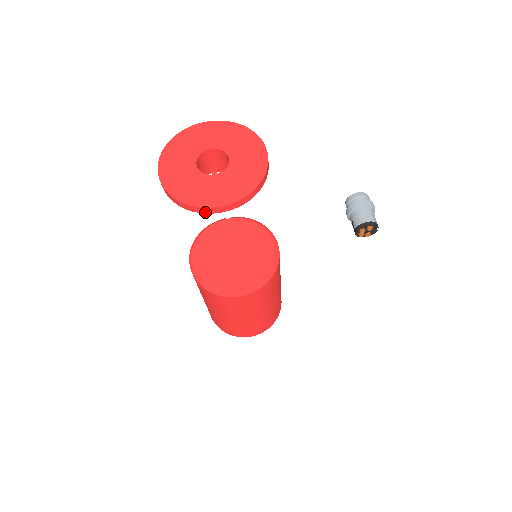
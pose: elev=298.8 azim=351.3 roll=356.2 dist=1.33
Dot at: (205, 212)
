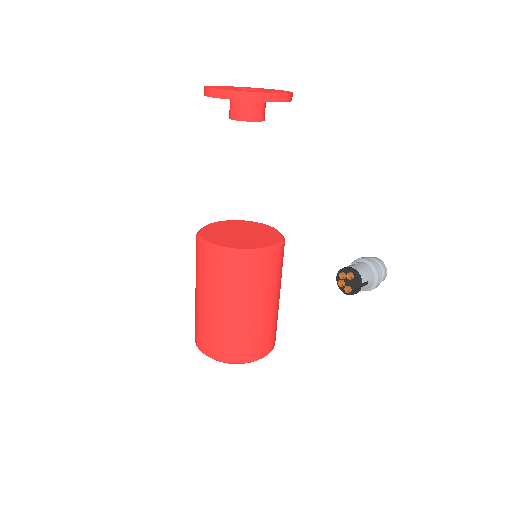
Dot at: (207, 95)
